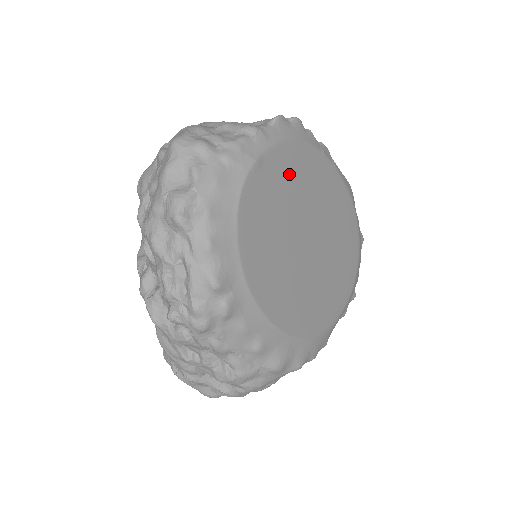
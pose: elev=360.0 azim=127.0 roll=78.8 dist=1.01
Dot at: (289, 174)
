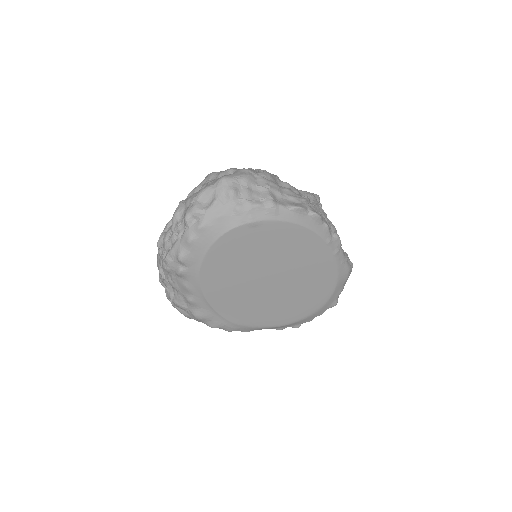
Dot at: (280, 240)
